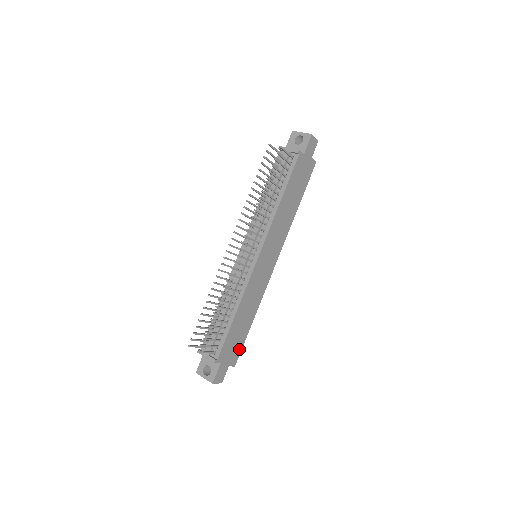
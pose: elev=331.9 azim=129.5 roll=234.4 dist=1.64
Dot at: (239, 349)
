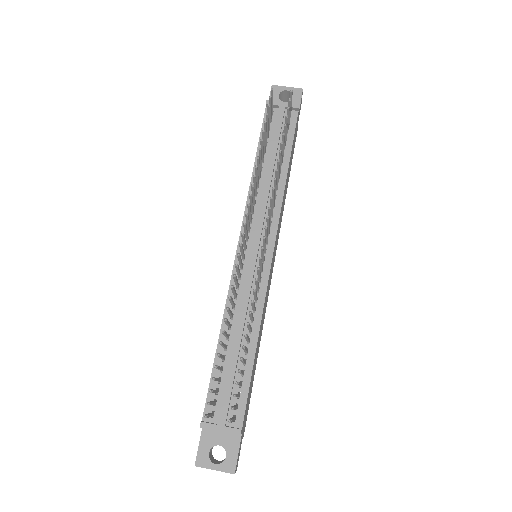
Dot at: (248, 405)
